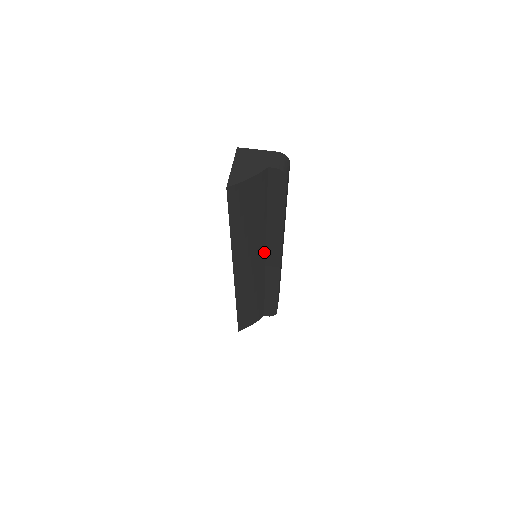
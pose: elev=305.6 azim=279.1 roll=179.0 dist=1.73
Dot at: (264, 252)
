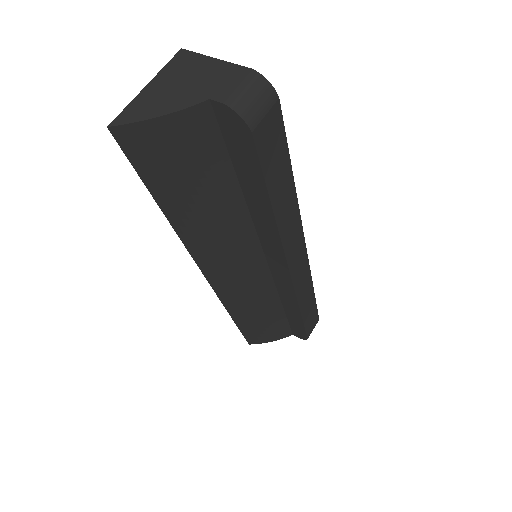
Dot at: (261, 255)
